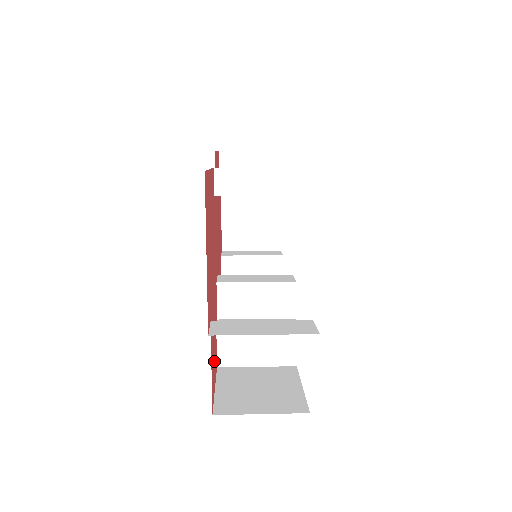
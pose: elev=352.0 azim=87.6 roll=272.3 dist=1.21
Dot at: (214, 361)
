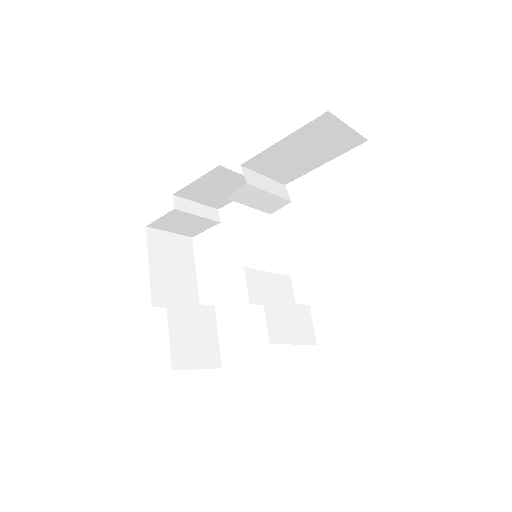
Dot at: occluded
